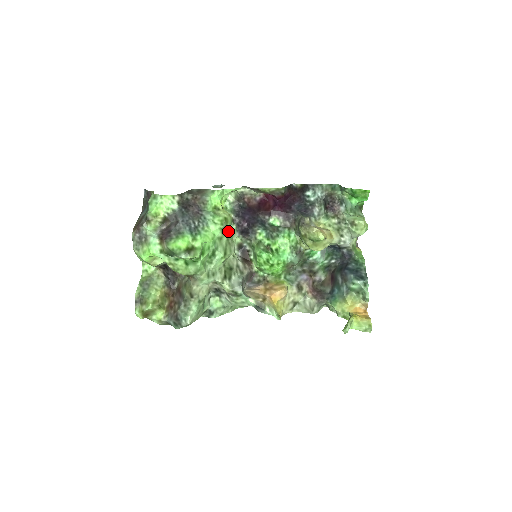
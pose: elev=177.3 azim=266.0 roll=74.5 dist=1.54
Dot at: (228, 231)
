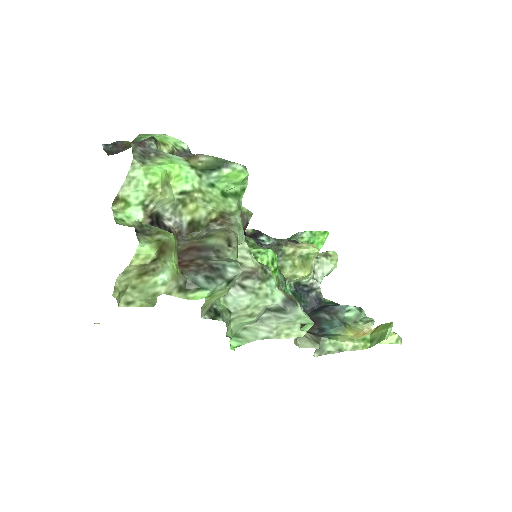
Dot at: occluded
